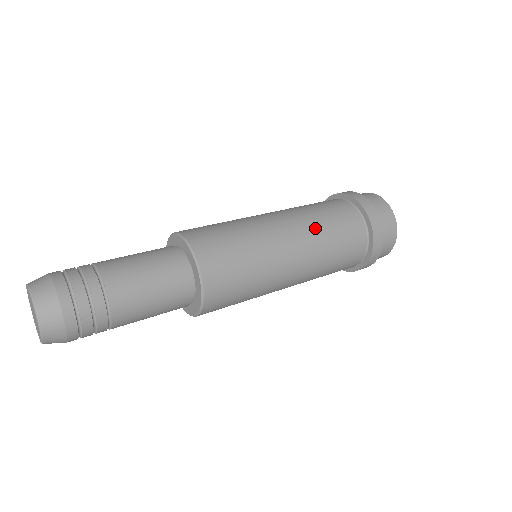
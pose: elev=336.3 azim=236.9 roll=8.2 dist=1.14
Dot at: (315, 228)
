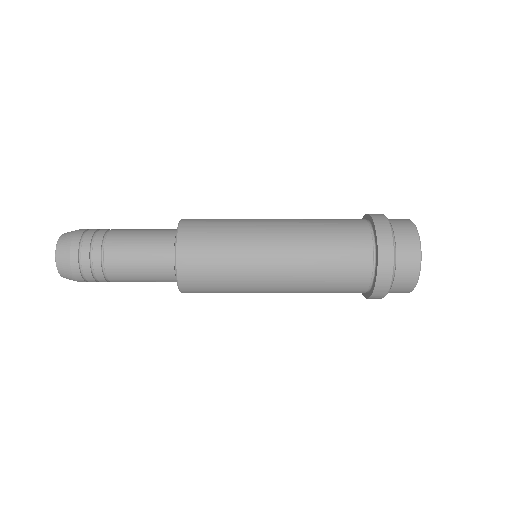
Dot at: (307, 232)
